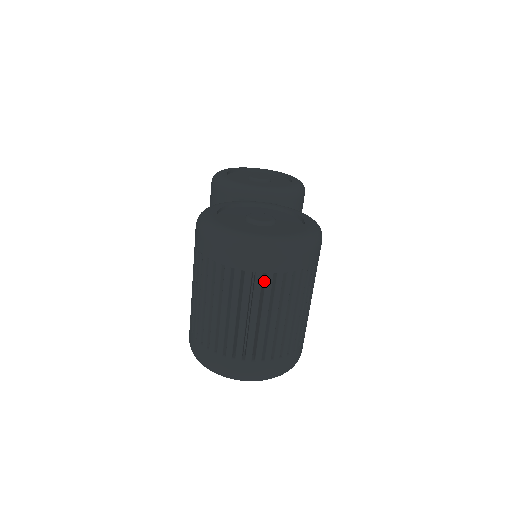
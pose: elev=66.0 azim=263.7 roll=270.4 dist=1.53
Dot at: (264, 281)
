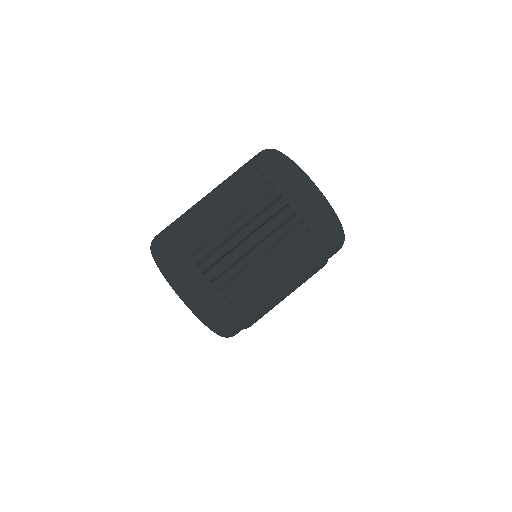
Dot at: (281, 213)
